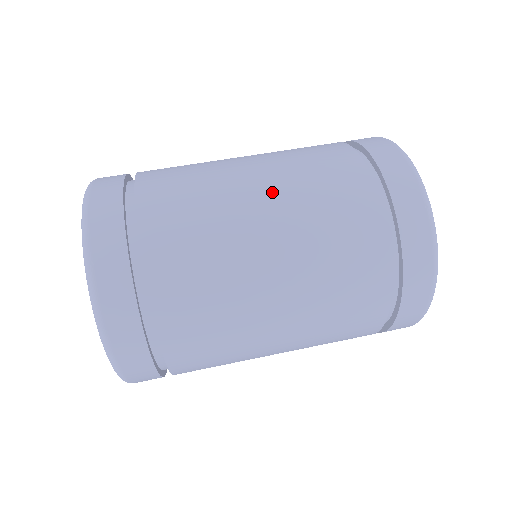
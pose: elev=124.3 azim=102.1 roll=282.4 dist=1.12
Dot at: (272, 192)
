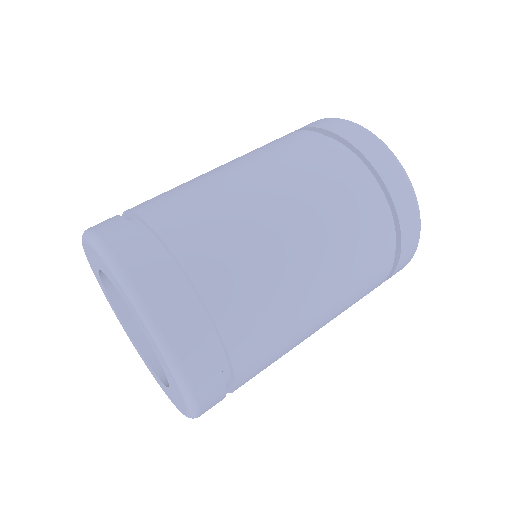
Dot at: occluded
